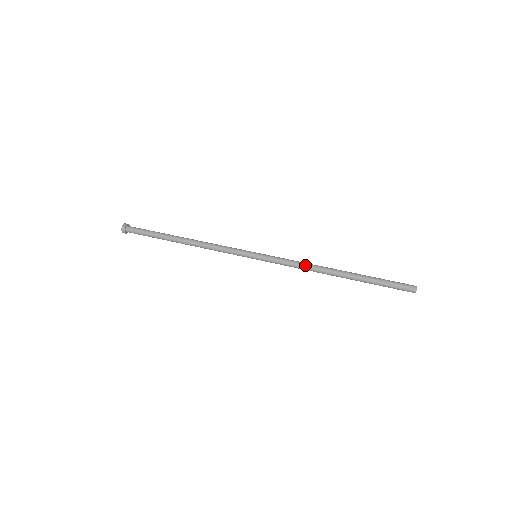
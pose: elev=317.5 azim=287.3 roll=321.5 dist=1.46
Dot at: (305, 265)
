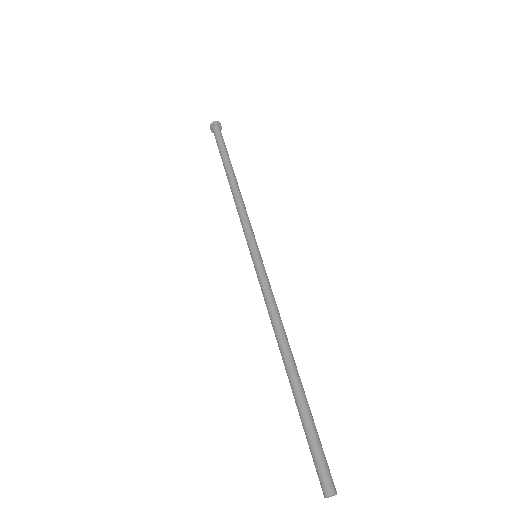
Dot at: (274, 315)
